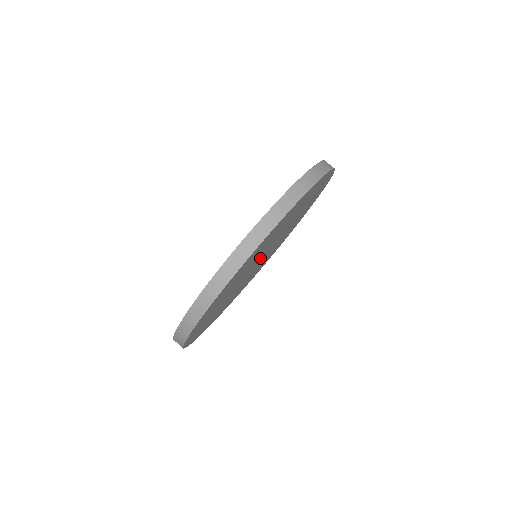
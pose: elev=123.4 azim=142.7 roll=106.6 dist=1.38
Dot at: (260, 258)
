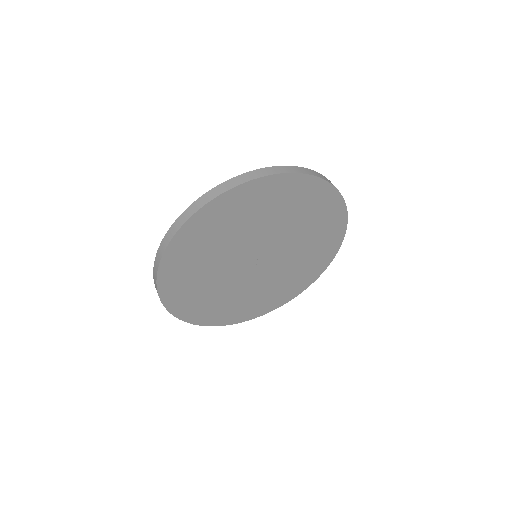
Dot at: (256, 252)
